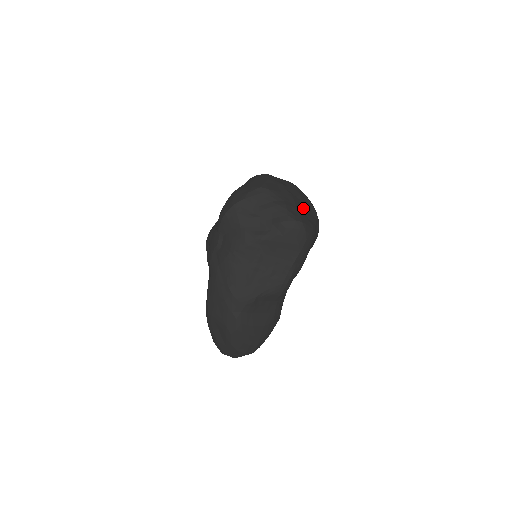
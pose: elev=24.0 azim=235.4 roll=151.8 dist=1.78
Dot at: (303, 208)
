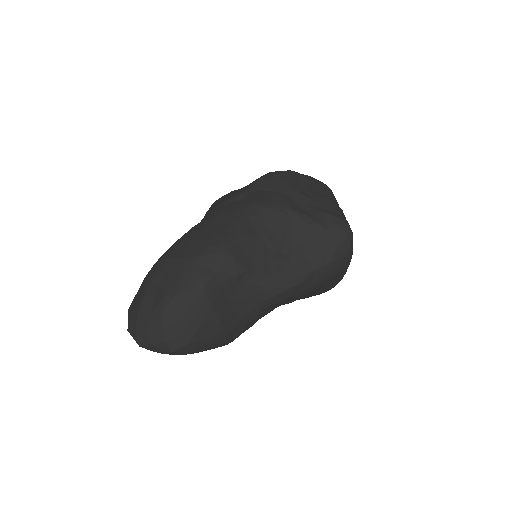
Dot at: occluded
